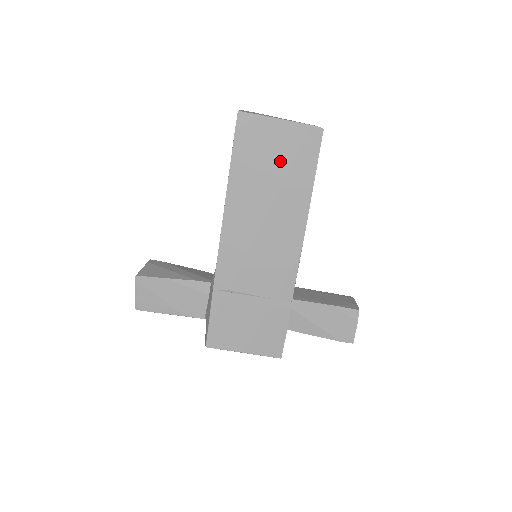
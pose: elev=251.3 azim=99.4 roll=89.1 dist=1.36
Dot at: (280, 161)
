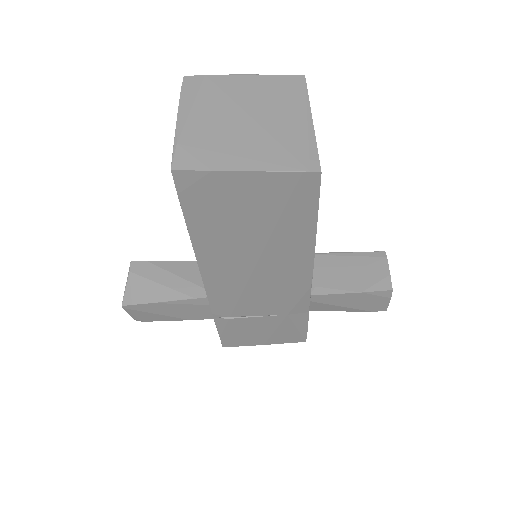
Dot at: (259, 216)
